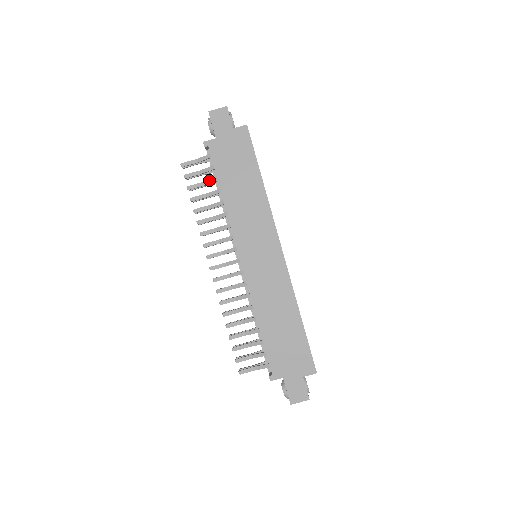
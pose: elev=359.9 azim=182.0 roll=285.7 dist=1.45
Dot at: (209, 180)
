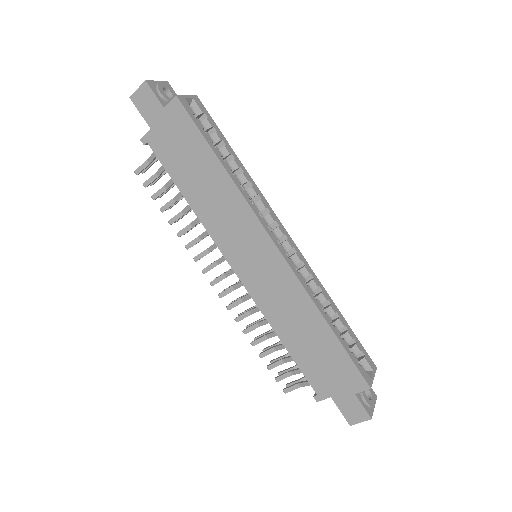
Dot at: (169, 181)
